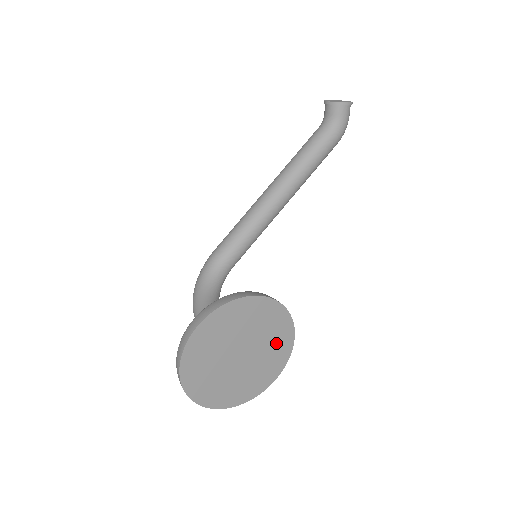
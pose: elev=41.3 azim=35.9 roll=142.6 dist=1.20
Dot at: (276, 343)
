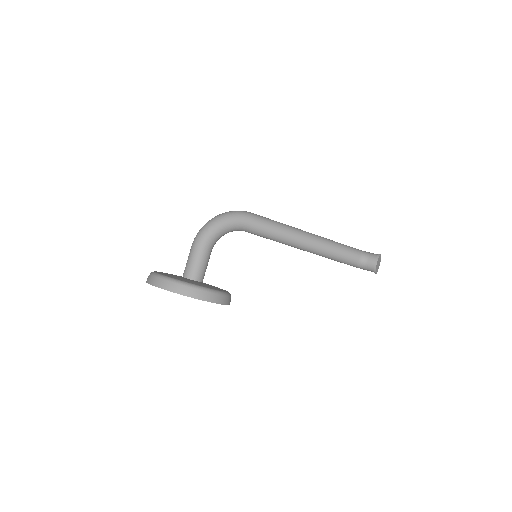
Dot at: occluded
